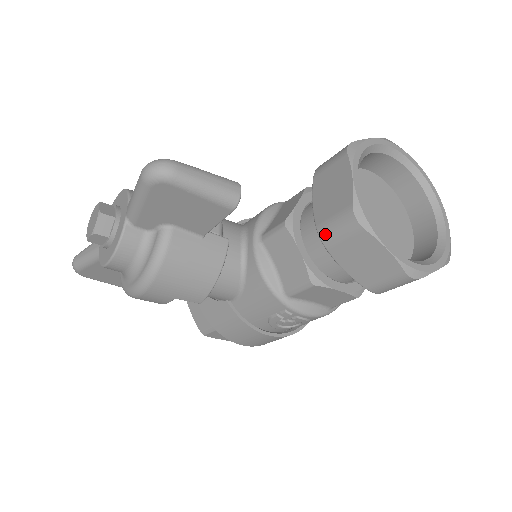
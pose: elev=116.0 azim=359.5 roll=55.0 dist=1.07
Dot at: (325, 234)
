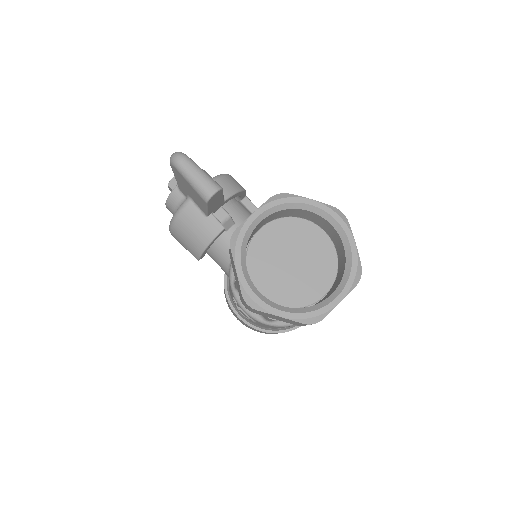
Dot at: occluded
